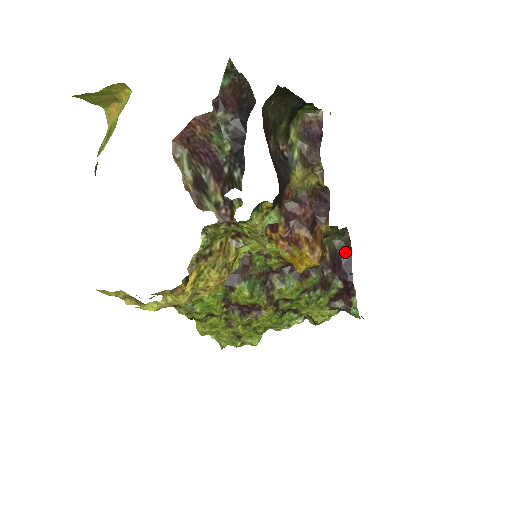
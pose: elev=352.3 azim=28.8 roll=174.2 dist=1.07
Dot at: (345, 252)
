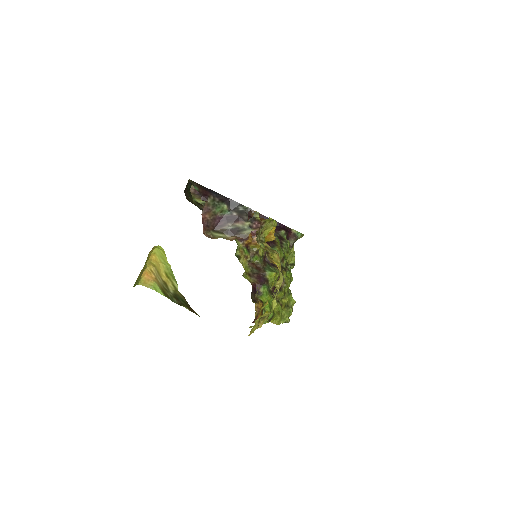
Dot at: occluded
